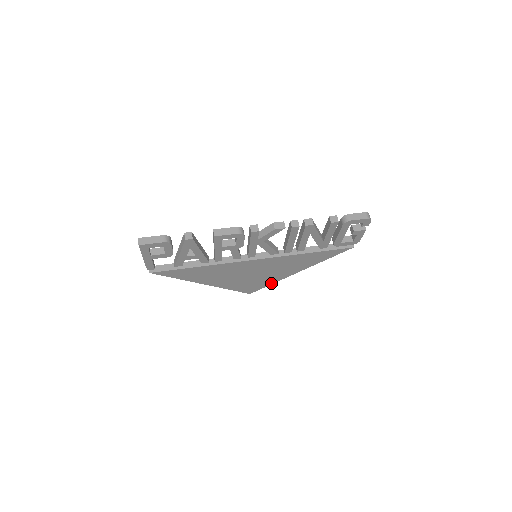
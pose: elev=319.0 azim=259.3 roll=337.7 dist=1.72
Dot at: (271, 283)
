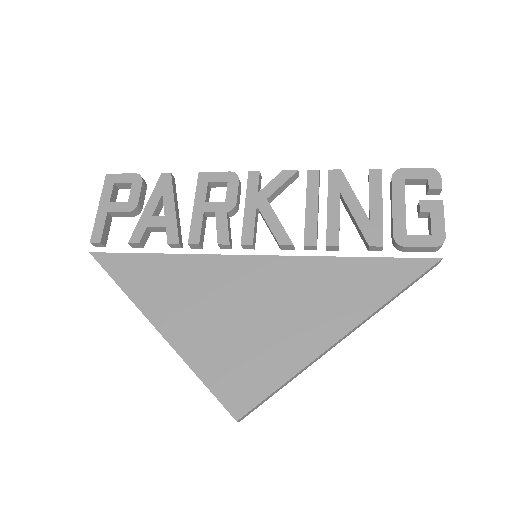
Dot at: (285, 377)
